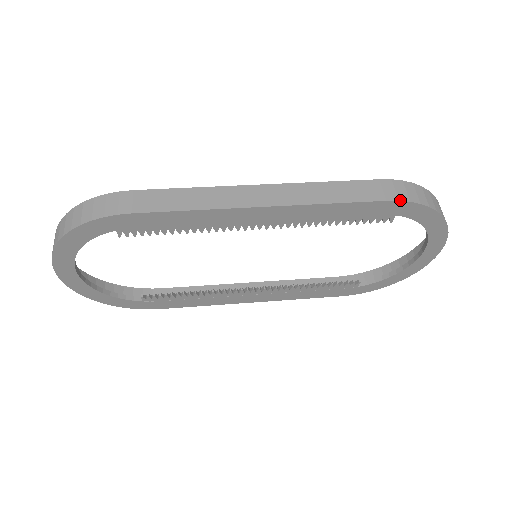
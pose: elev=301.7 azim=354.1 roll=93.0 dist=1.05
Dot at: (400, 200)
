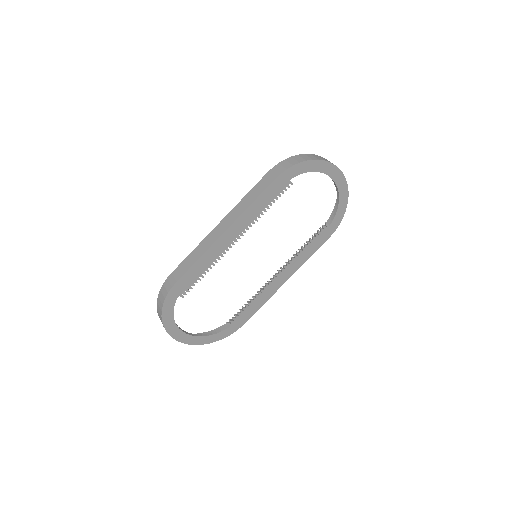
Dot at: (281, 173)
